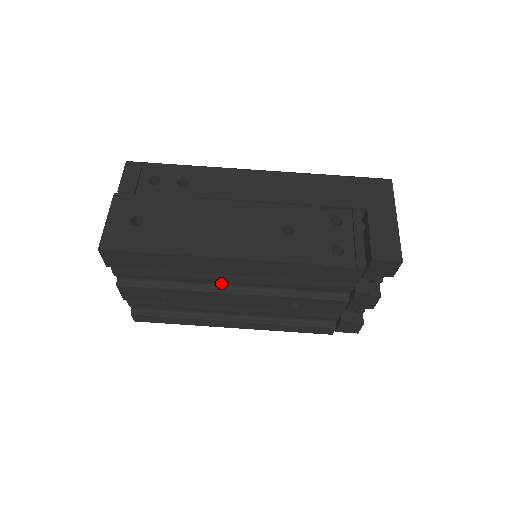
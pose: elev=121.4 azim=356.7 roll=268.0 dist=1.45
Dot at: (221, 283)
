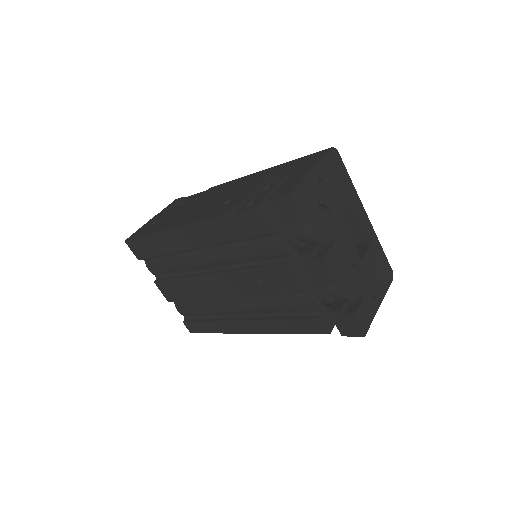
Dot at: (205, 267)
